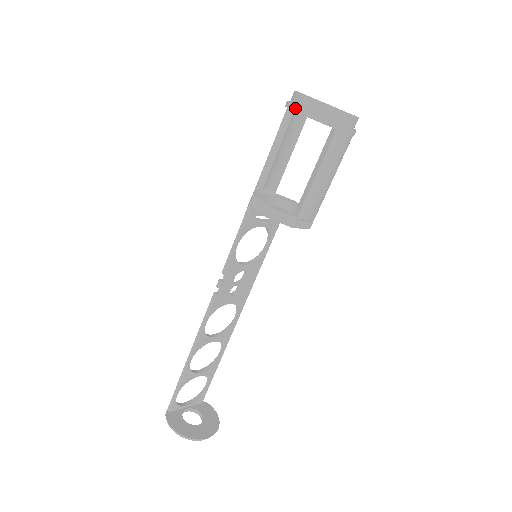
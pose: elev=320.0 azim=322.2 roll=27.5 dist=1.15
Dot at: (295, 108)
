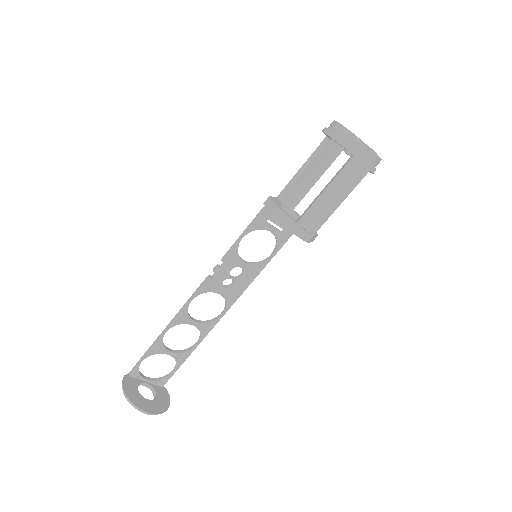
Dot at: (326, 130)
